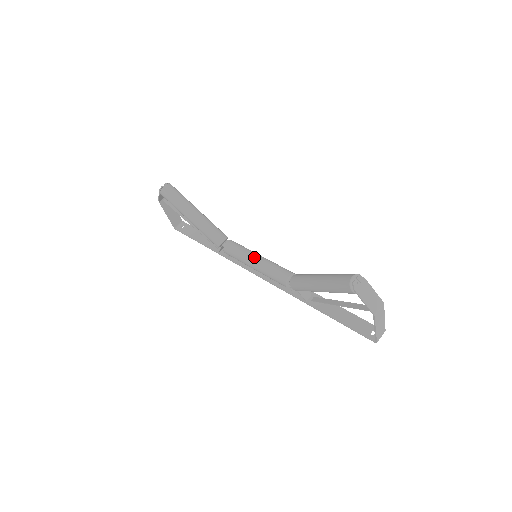
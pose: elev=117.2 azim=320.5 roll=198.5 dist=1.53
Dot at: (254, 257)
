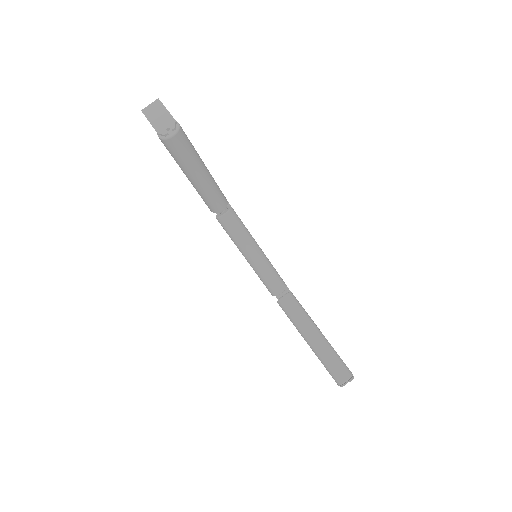
Dot at: (253, 253)
